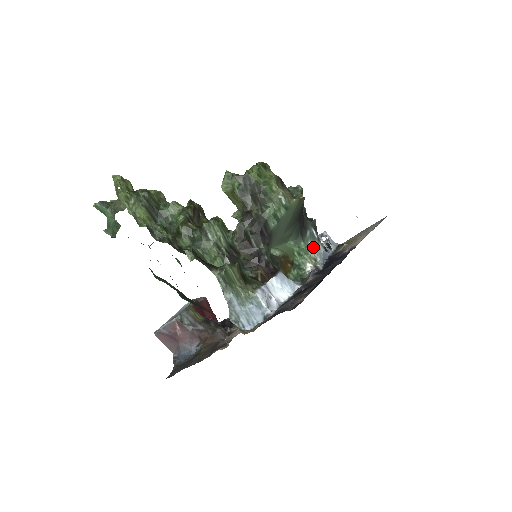
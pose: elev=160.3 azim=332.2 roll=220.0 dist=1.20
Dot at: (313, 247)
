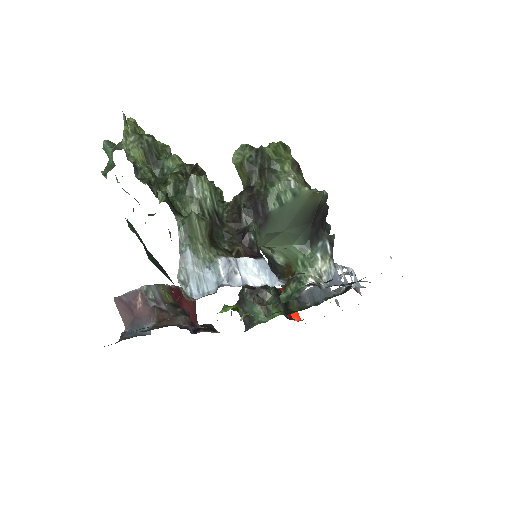
Dot at: (322, 261)
